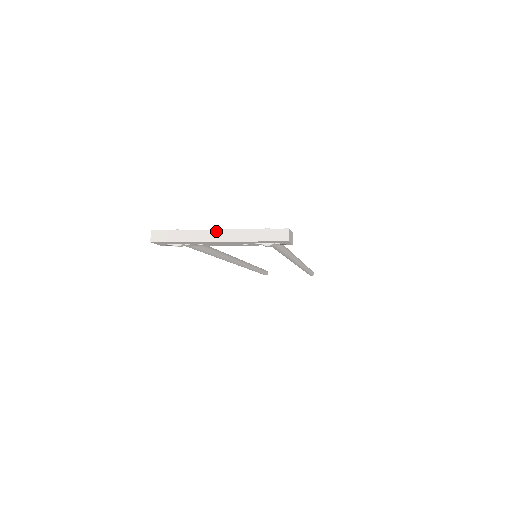
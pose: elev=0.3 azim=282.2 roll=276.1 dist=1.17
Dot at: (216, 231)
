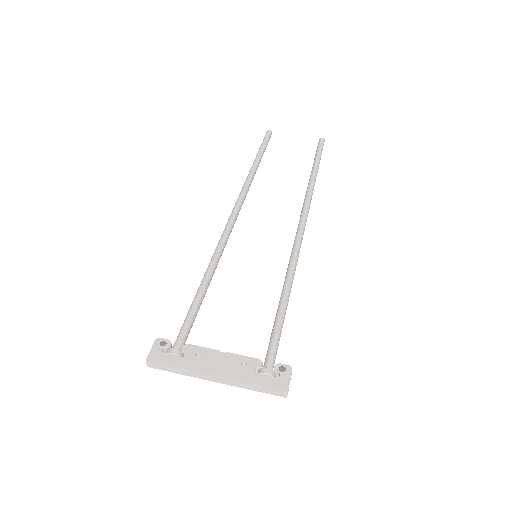
Dot at: (214, 376)
